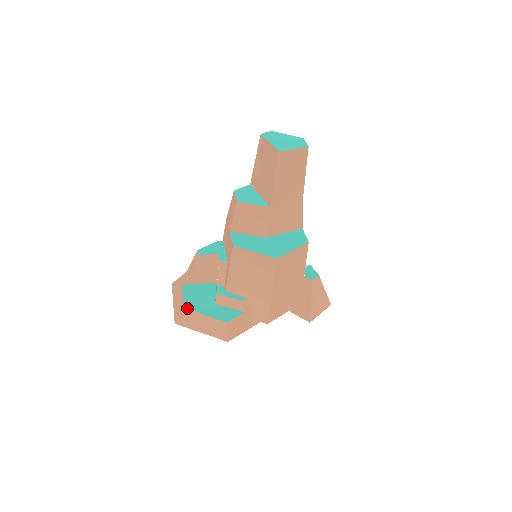
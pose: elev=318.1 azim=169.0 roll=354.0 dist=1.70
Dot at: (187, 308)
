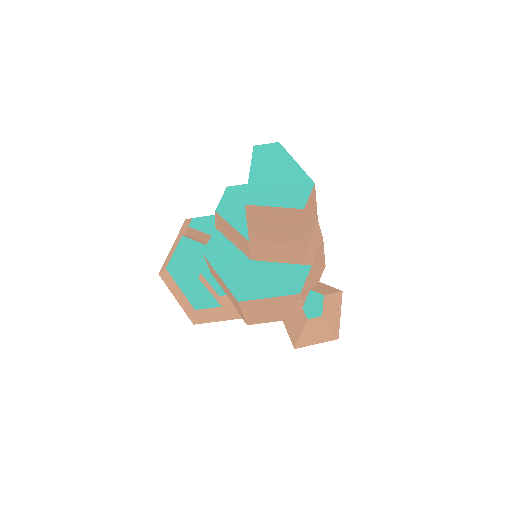
Dot at: (168, 270)
